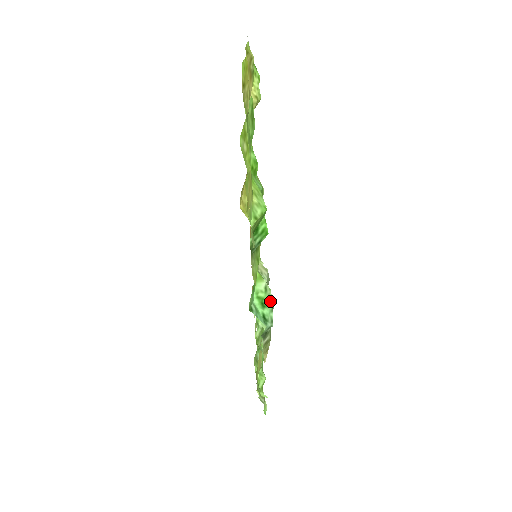
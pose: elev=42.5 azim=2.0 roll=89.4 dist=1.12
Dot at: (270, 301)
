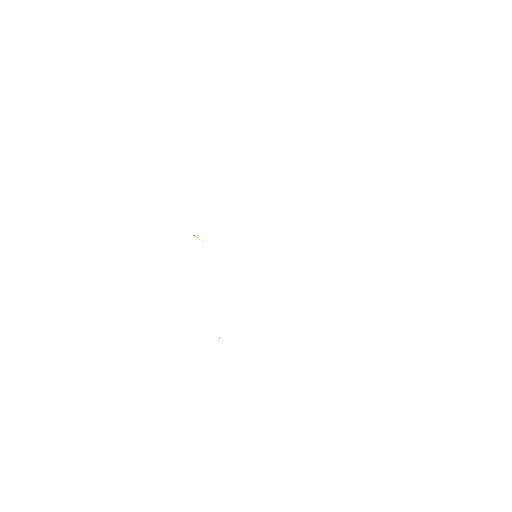
Dot at: occluded
